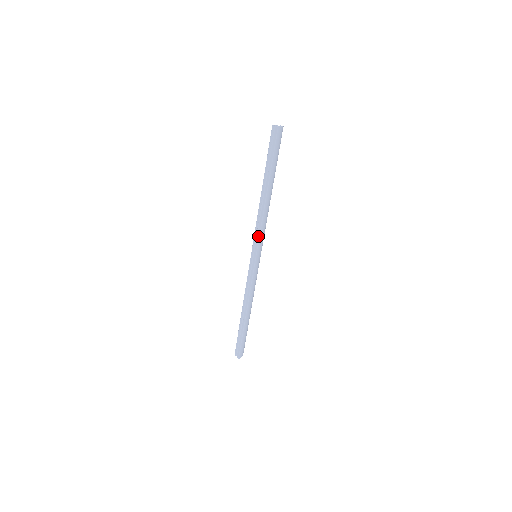
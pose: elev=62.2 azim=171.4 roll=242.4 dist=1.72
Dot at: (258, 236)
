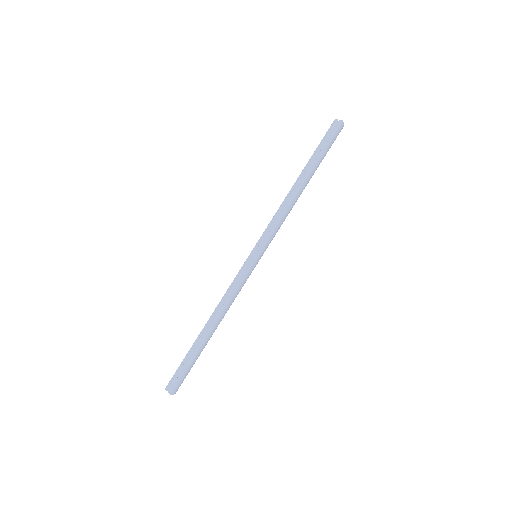
Dot at: (272, 229)
